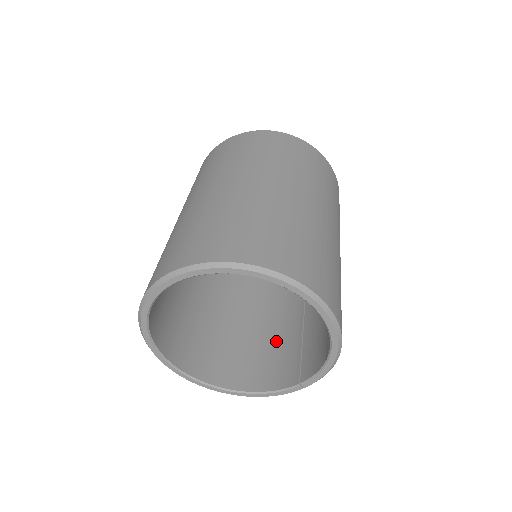
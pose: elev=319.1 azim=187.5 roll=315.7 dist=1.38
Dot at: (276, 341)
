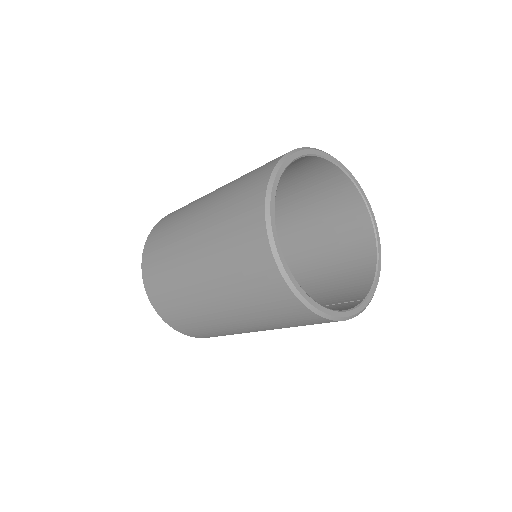
Dot at: occluded
